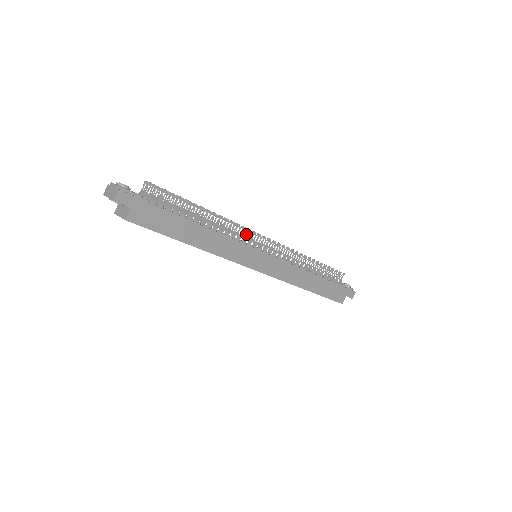
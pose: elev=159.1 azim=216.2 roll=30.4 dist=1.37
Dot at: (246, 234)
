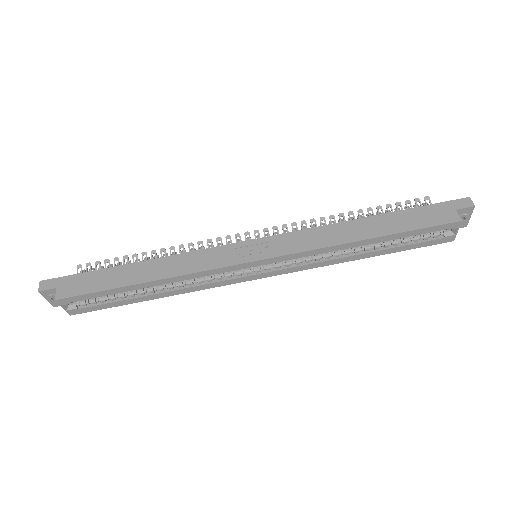
Dot at: (221, 244)
